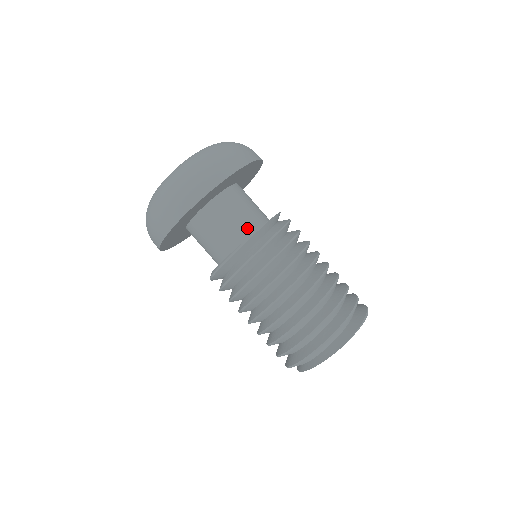
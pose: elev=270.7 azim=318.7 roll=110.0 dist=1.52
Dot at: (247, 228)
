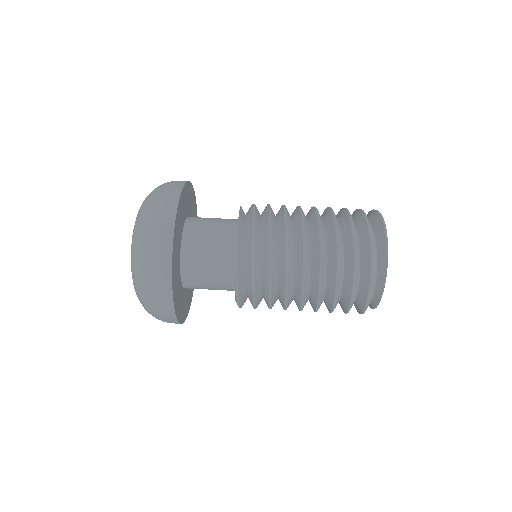
Dot at: (228, 247)
